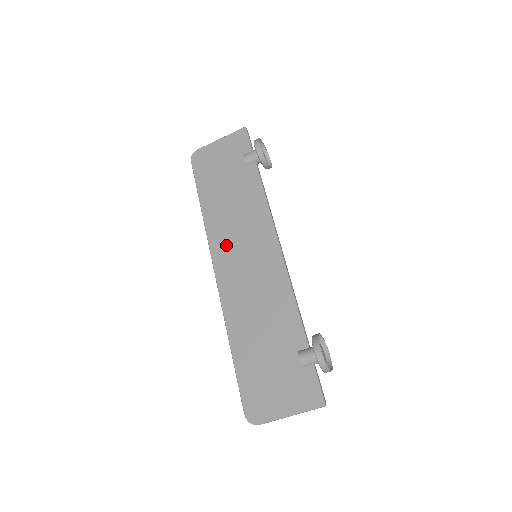
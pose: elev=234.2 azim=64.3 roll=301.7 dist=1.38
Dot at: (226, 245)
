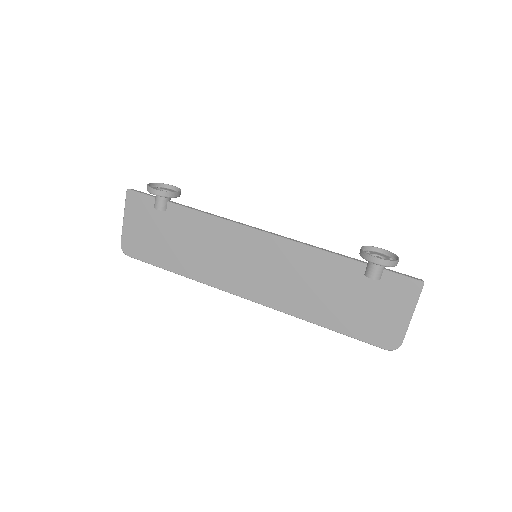
Dot at: (229, 275)
